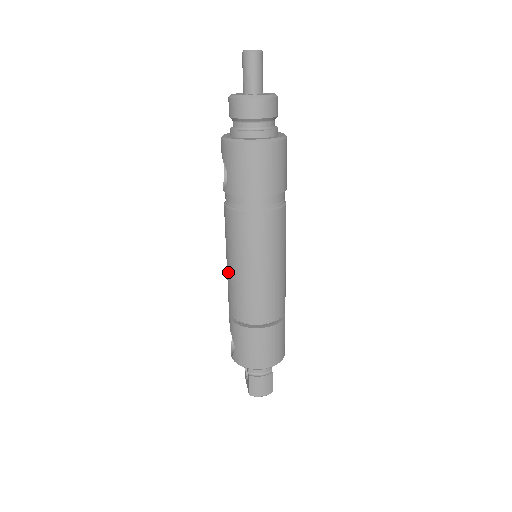
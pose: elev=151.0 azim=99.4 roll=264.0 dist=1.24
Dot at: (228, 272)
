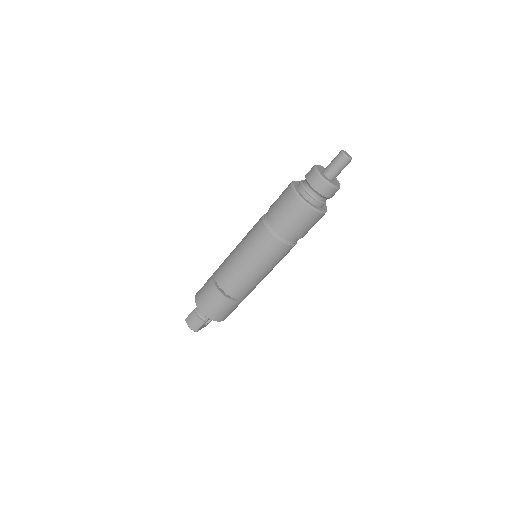
Dot at: occluded
